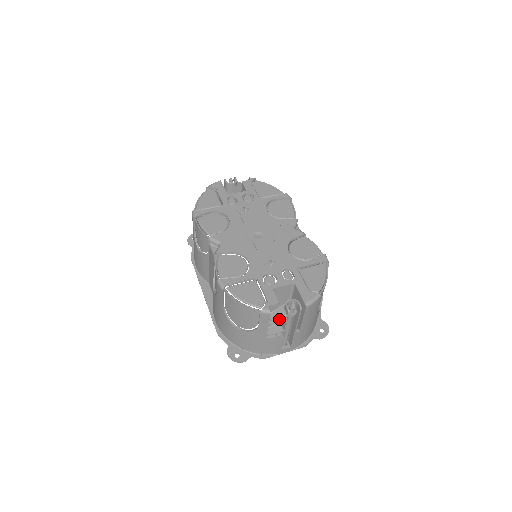
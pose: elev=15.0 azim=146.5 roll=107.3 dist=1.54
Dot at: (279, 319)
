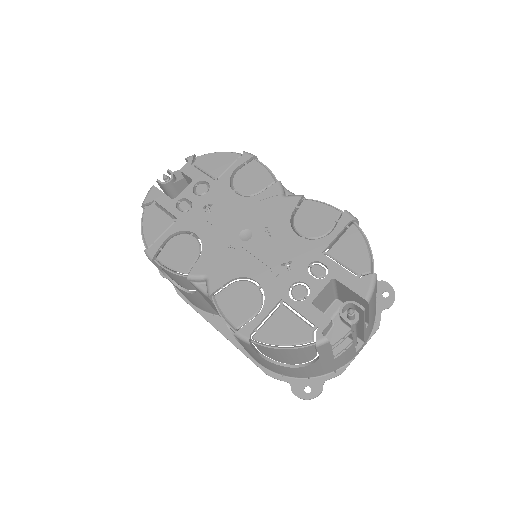
Dot at: (341, 336)
